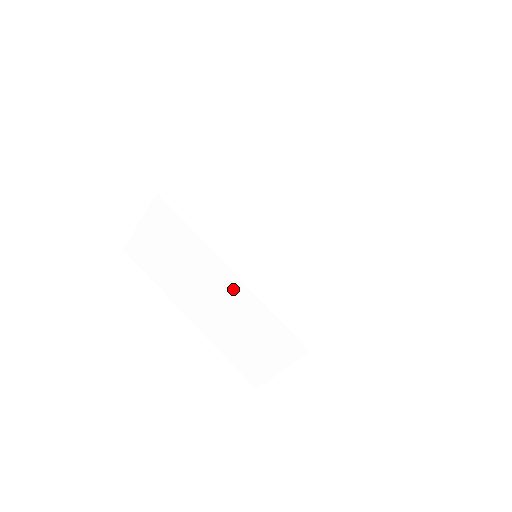
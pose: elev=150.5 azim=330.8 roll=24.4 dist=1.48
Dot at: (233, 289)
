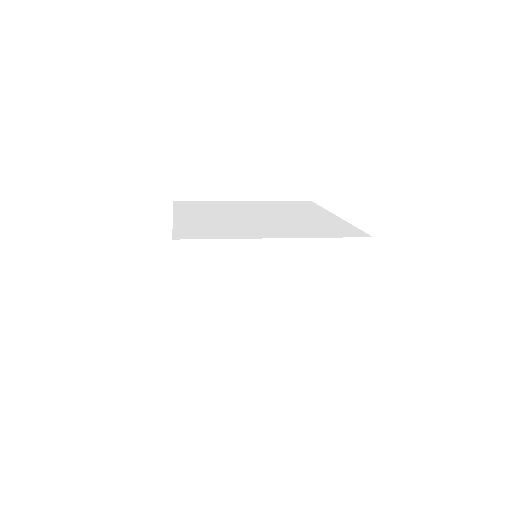
Dot at: occluded
